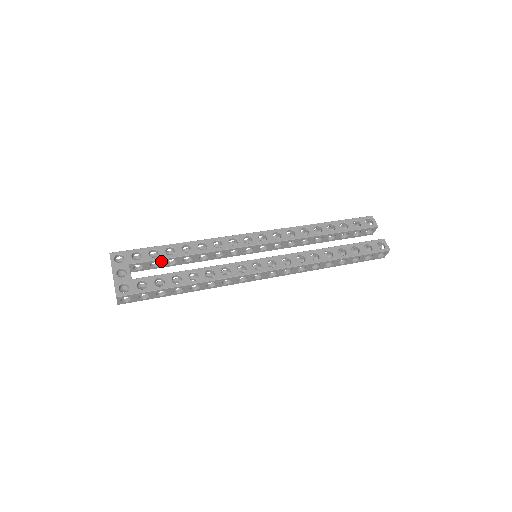
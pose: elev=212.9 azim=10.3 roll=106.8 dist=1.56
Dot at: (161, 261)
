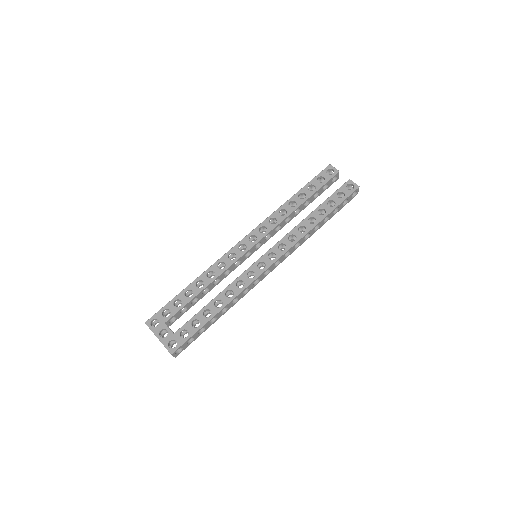
Dot at: (187, 305)
